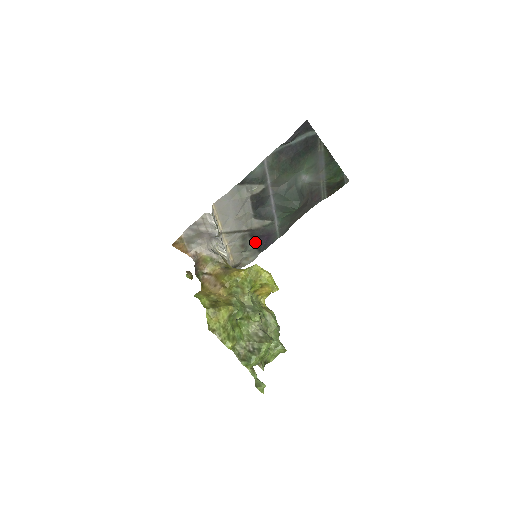
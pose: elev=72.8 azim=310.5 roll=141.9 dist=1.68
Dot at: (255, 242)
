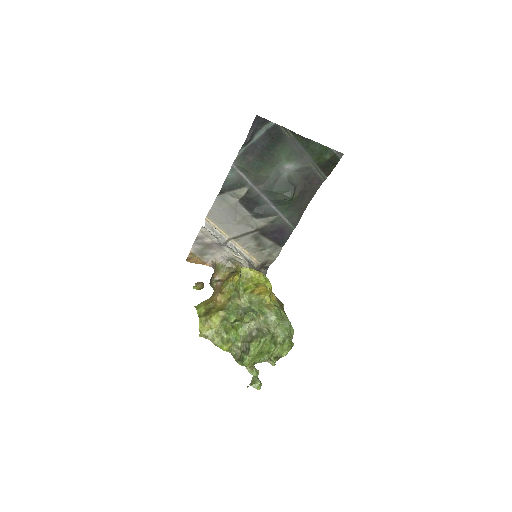
Dot at: (270, 239)
